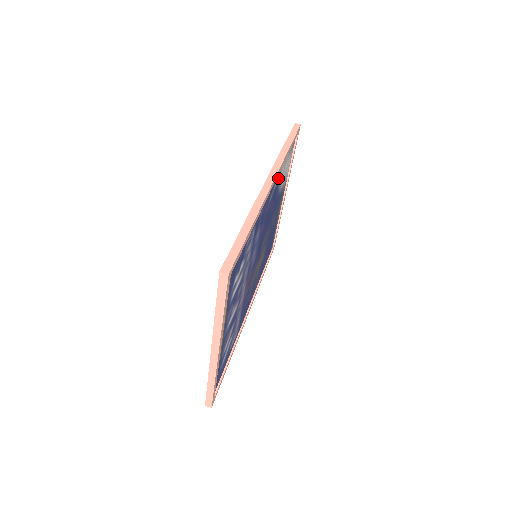
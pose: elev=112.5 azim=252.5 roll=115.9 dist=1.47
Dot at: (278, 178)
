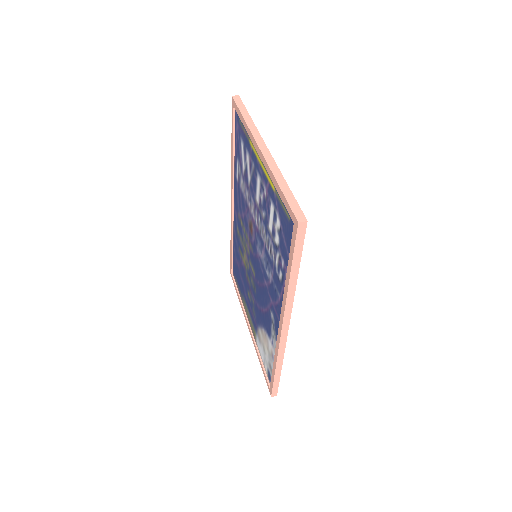
Dot at: occluded
